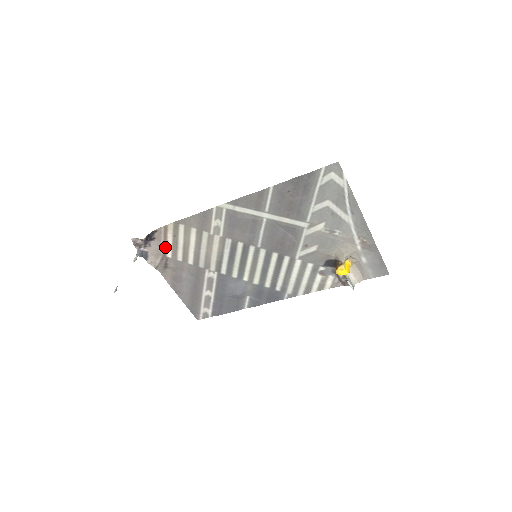
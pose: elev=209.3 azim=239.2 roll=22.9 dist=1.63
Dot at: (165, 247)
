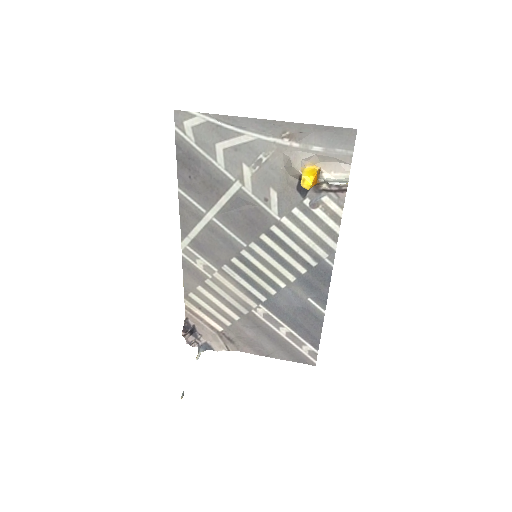
Dot at: (209, 325)
